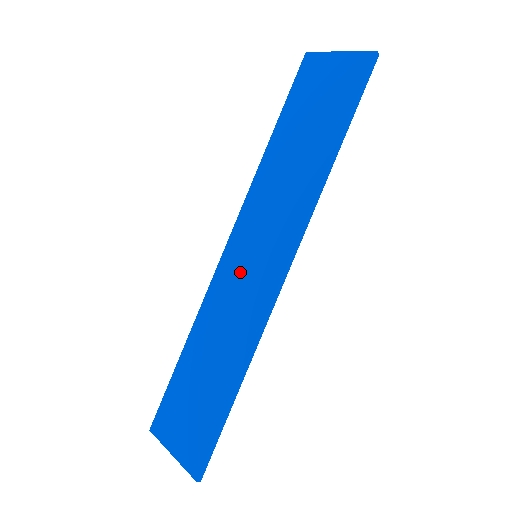
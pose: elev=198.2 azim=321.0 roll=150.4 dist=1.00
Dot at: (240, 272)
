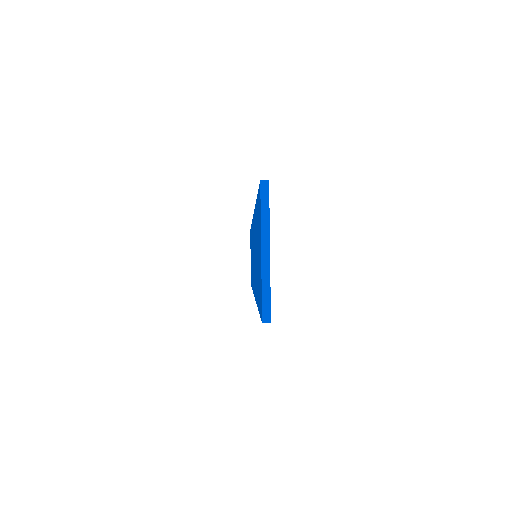
Dot at: occluded
